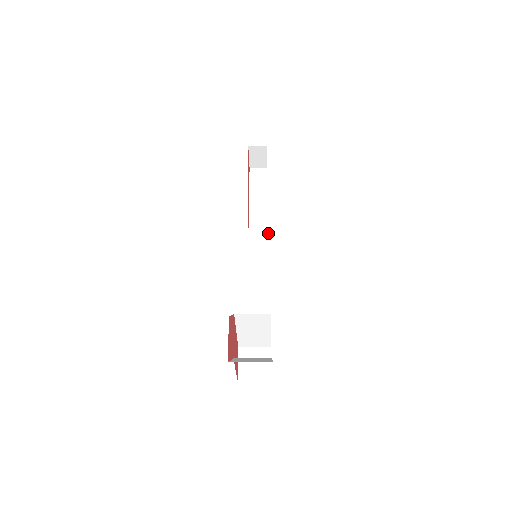
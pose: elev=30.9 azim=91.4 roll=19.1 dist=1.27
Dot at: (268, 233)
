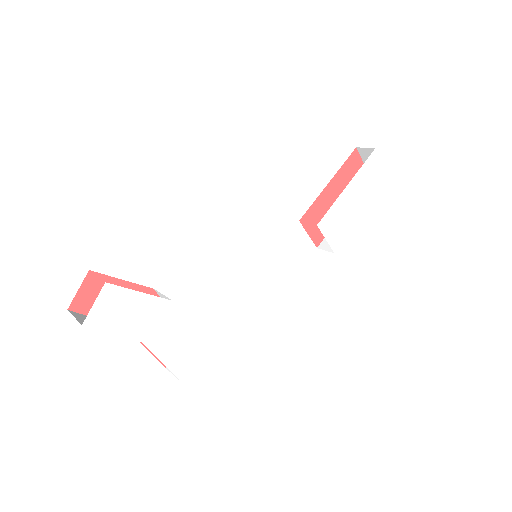
Dot at: (336, 250)
